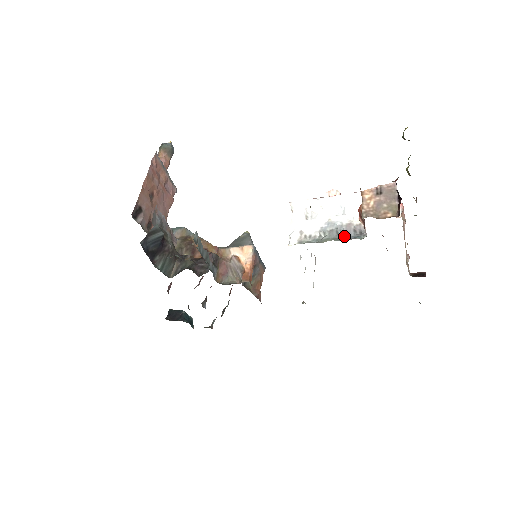
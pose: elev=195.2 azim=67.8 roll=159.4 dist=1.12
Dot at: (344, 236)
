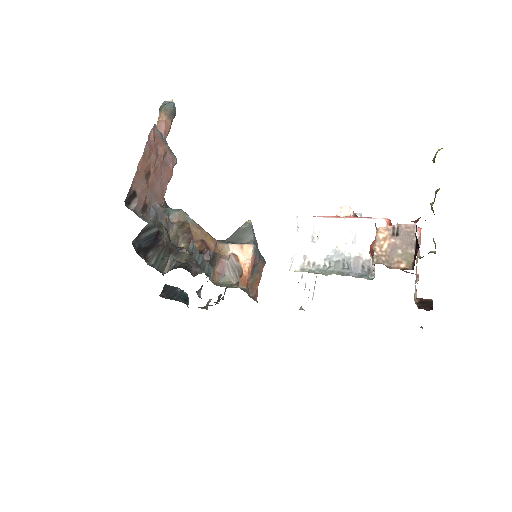
Dot at: (350, 272)
